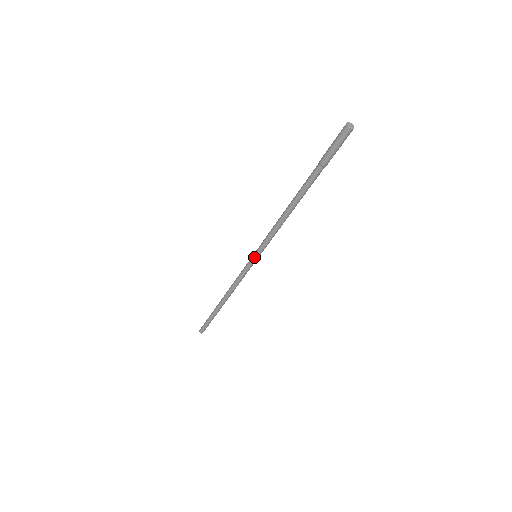
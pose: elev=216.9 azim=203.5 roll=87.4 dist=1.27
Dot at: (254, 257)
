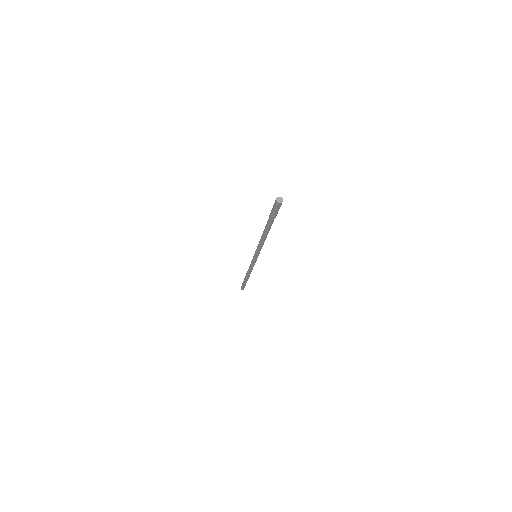
Dot at: (255, 258)
